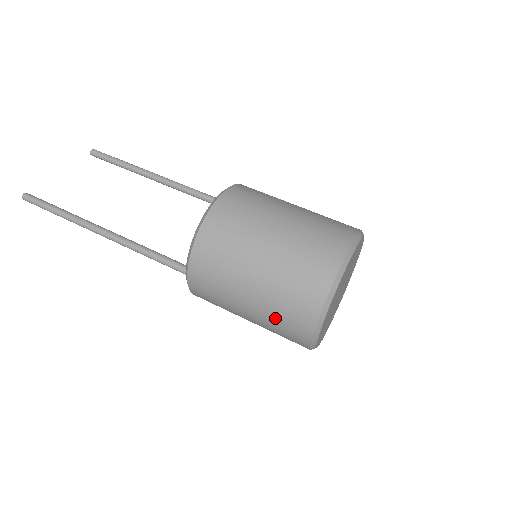
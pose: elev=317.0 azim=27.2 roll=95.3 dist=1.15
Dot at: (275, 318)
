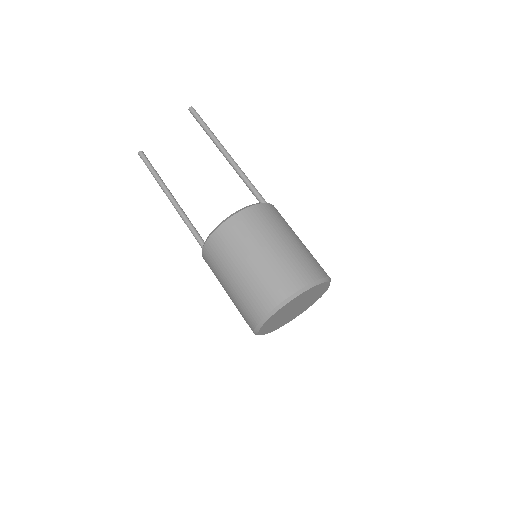
Dot at: occluded
